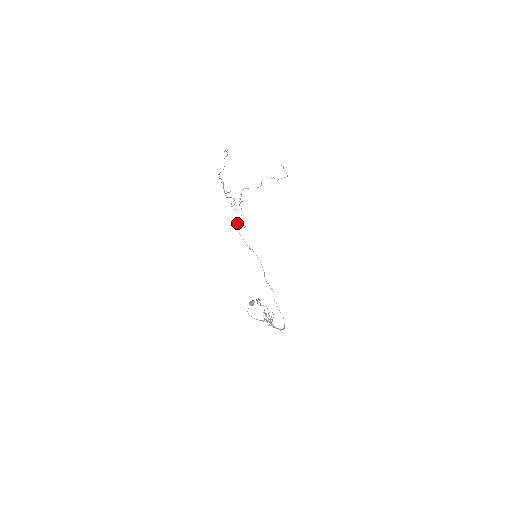
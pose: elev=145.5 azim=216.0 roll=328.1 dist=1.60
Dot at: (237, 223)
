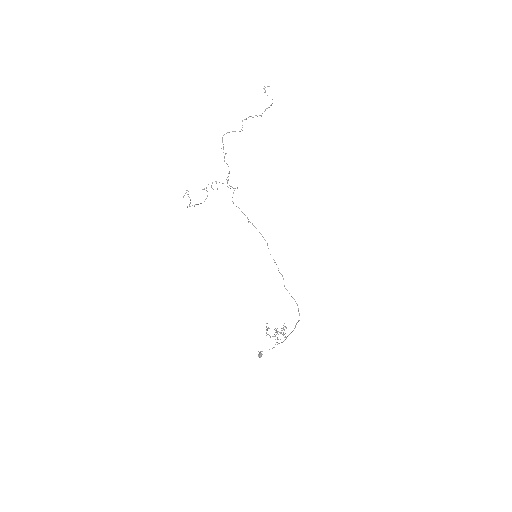
Dot at: (228, 179)
